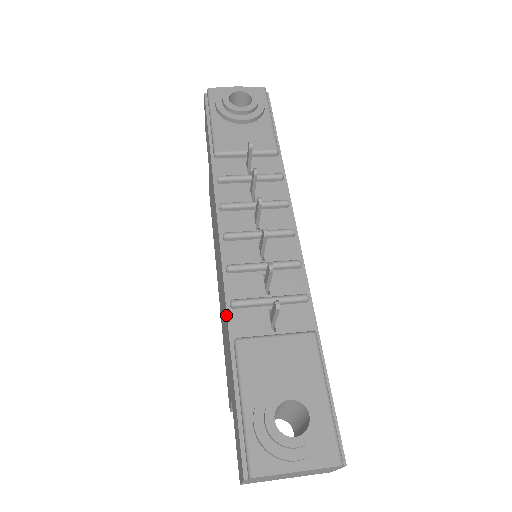
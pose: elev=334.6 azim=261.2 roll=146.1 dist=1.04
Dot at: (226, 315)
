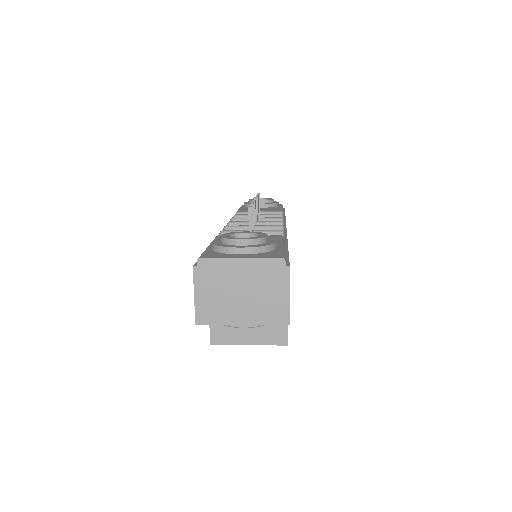
Dot at: occluded
